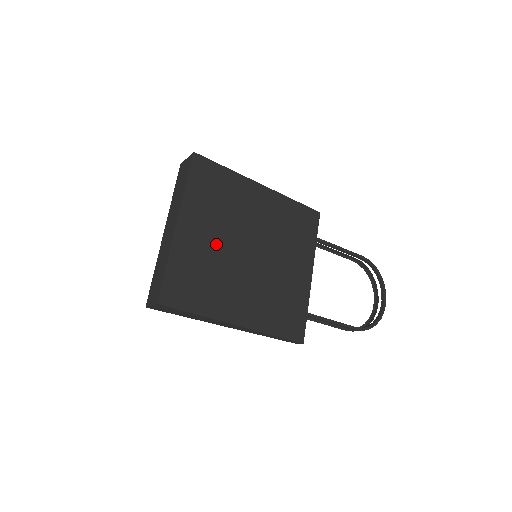
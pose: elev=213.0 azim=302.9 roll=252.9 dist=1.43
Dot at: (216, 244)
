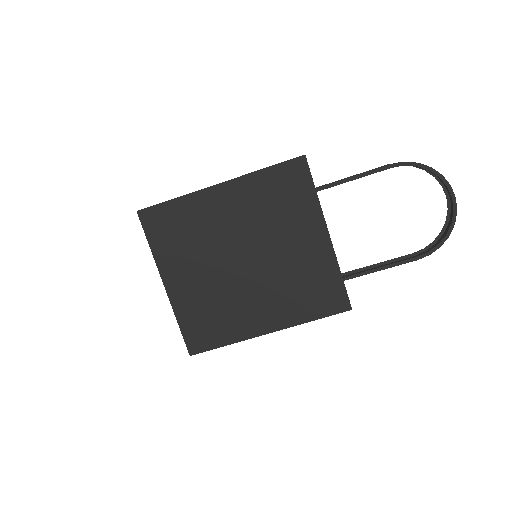
Dot at: (207, 278)
